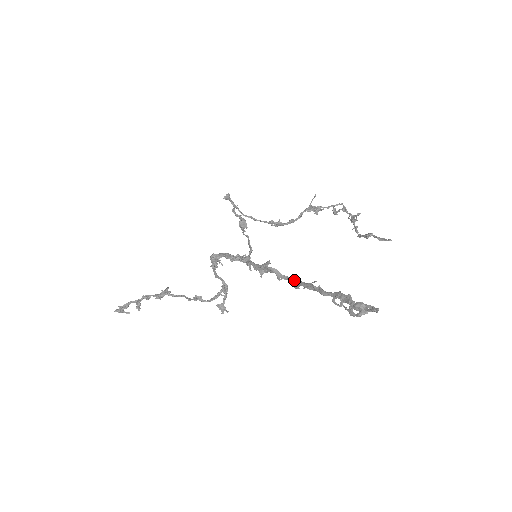
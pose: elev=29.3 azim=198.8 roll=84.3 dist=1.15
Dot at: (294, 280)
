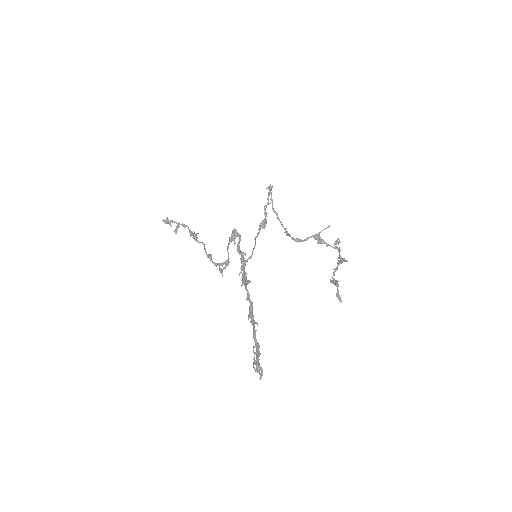
Dot at: (252, 309)
